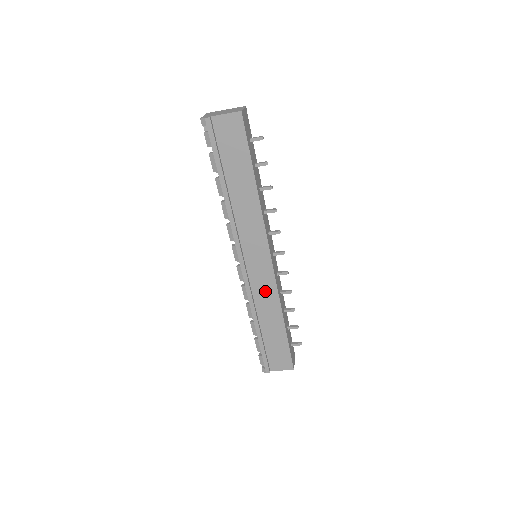
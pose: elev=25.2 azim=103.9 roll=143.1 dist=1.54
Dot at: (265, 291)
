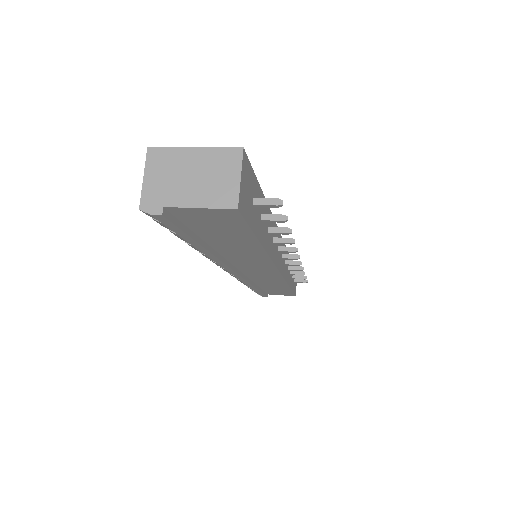
Dot at: (268, 280)
